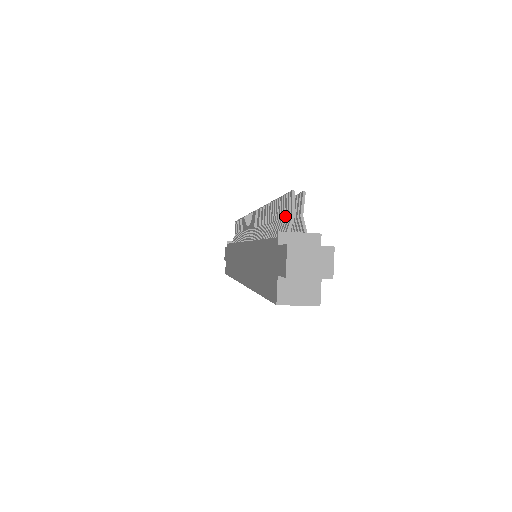
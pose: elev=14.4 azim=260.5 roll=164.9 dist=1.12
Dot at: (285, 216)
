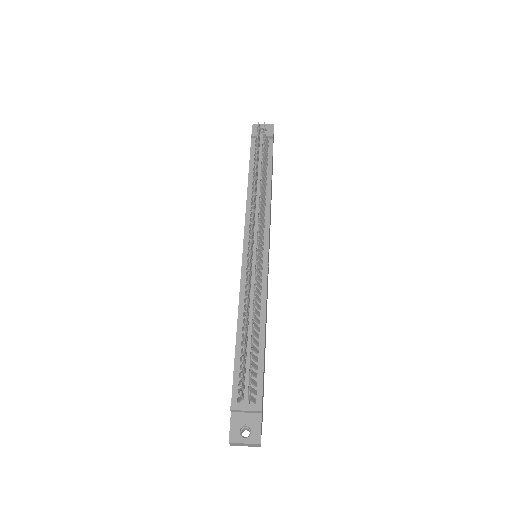
Dot at: (244, 373)
